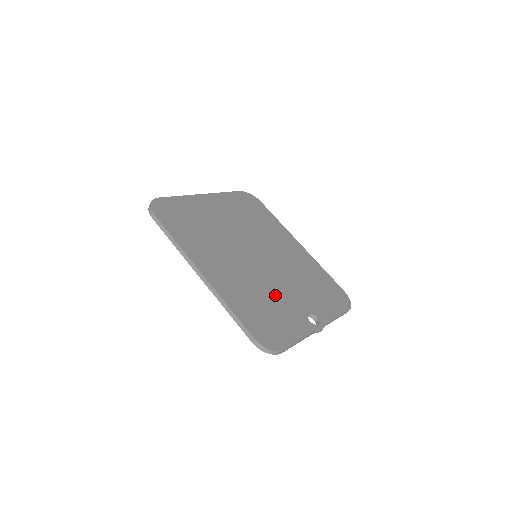
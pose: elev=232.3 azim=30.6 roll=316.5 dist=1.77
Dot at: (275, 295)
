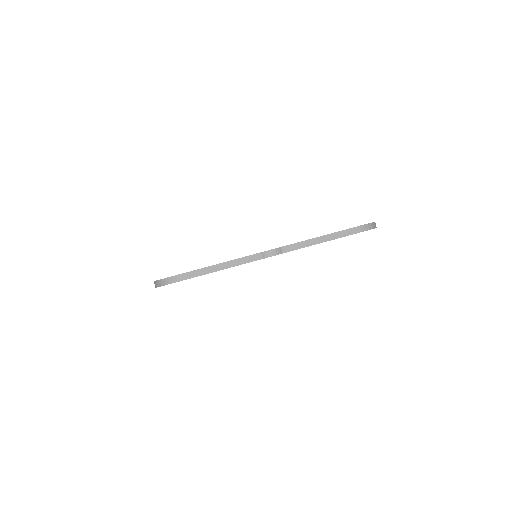
Dot at: occluded
